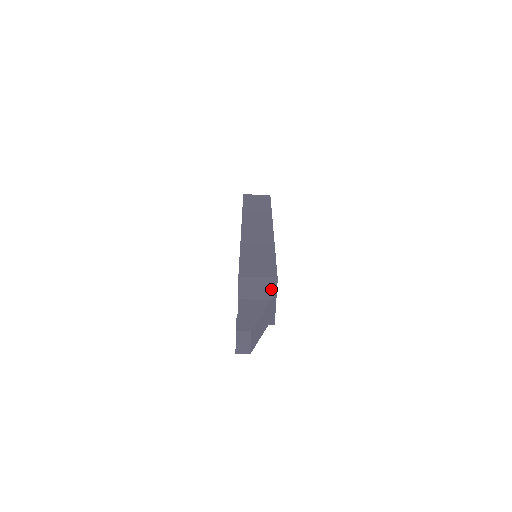
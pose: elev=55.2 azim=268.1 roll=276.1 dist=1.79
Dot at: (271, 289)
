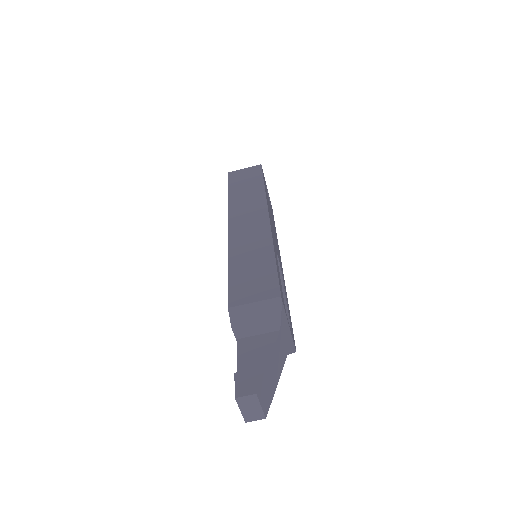
Dot at: (276, 315)
